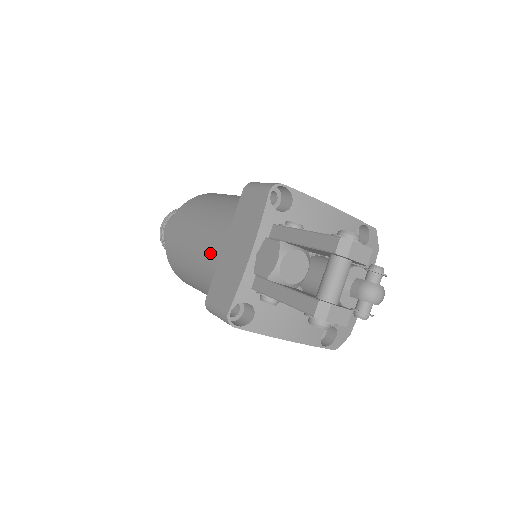
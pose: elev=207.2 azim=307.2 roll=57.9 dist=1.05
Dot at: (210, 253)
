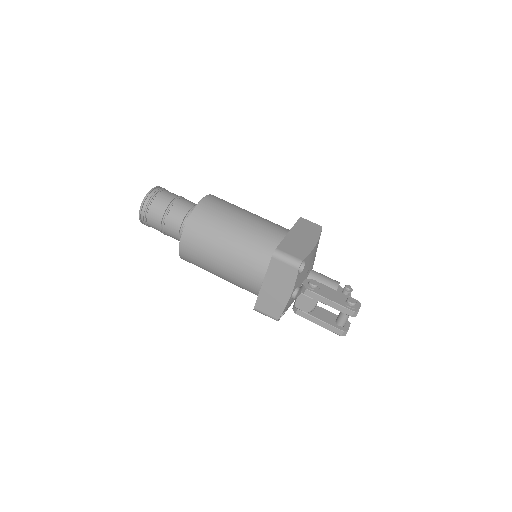
Dot at: (246, 281)
